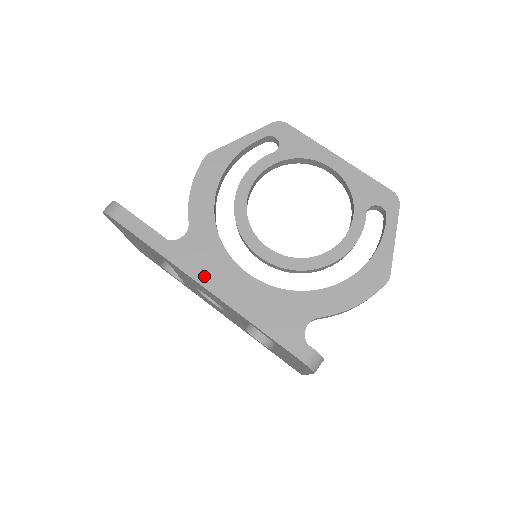
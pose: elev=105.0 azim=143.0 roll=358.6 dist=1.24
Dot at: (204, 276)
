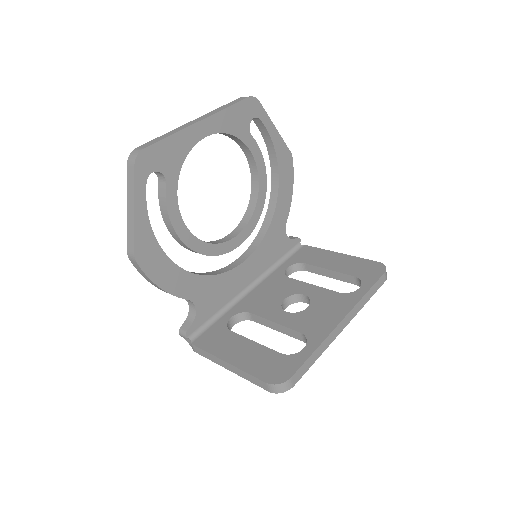
Dot at: (343, 325)
